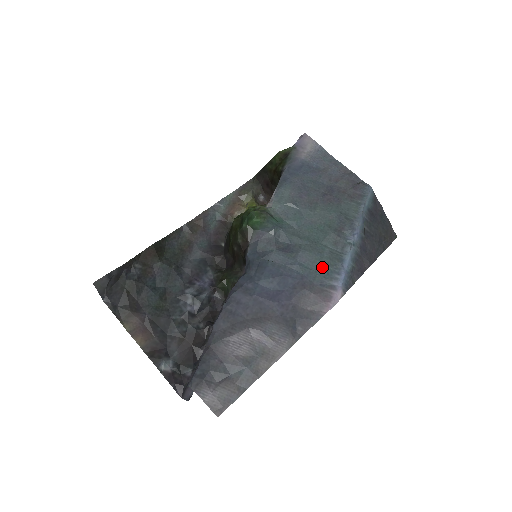
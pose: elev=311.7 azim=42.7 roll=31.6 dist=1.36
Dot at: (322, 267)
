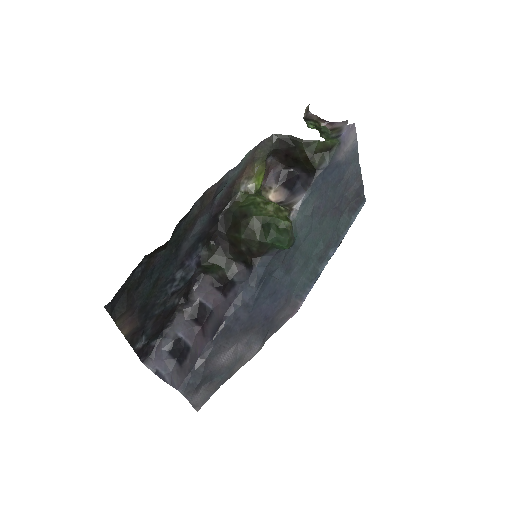
Dot at: (303, 281)
